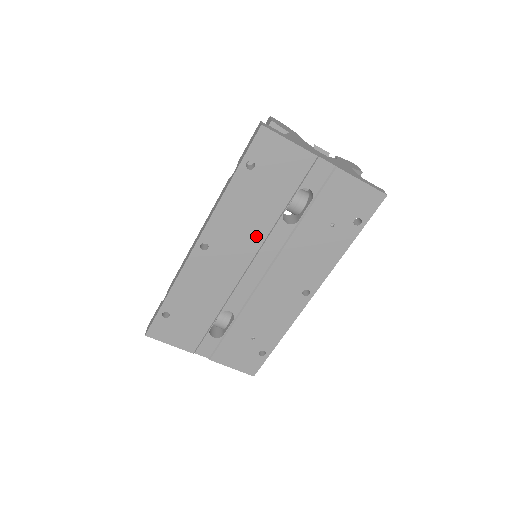
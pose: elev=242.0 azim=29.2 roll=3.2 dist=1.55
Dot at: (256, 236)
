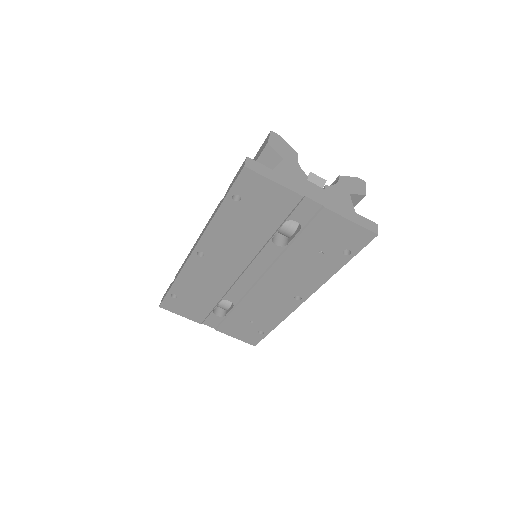
Dot at: (247, 252)
